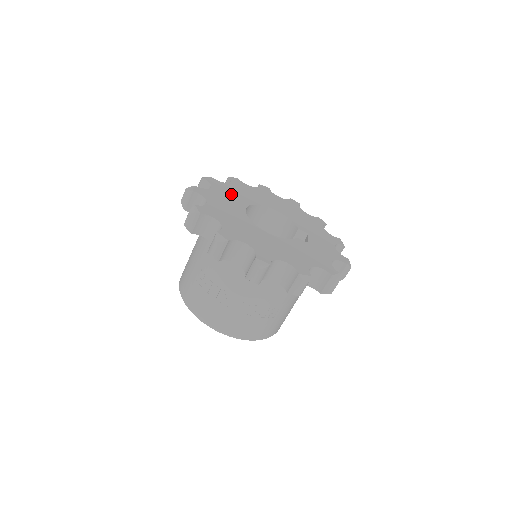
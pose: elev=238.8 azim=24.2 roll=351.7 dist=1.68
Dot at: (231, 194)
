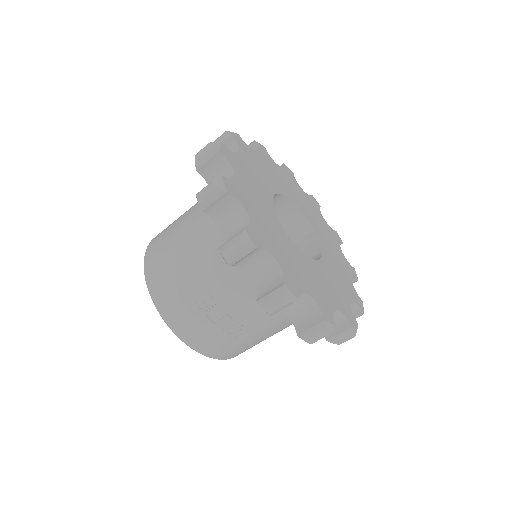
Dot at: (252, 180)
